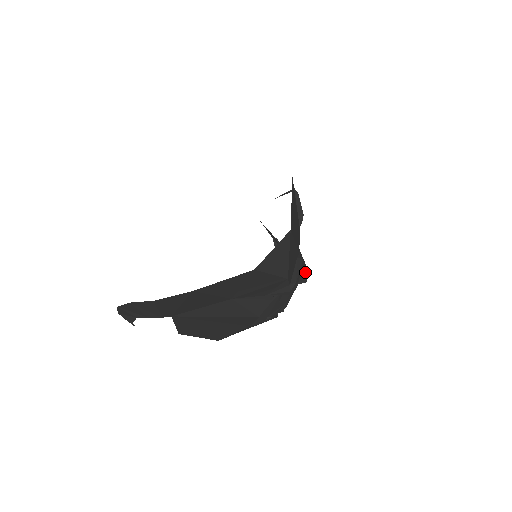
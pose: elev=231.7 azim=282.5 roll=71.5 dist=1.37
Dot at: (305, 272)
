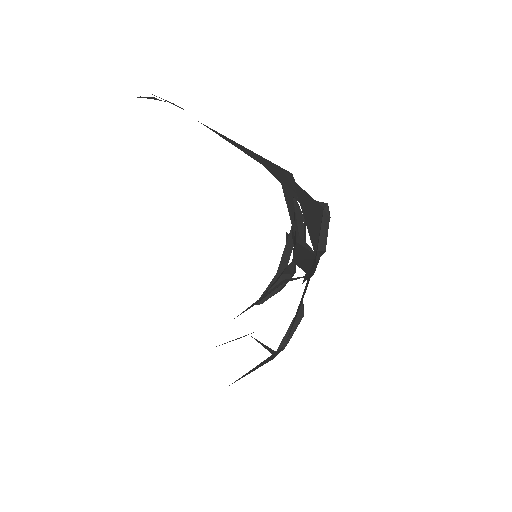
Dot at: (314, 270)
